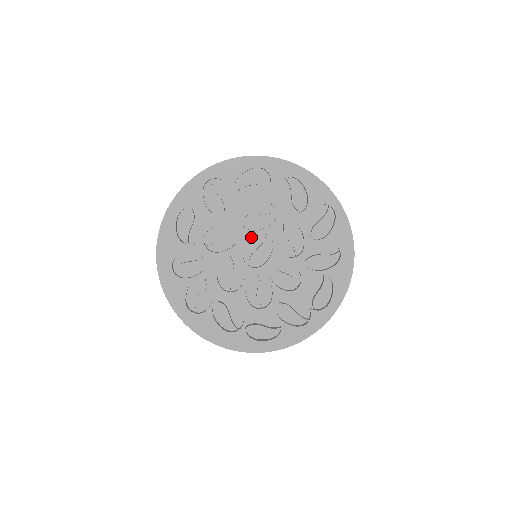
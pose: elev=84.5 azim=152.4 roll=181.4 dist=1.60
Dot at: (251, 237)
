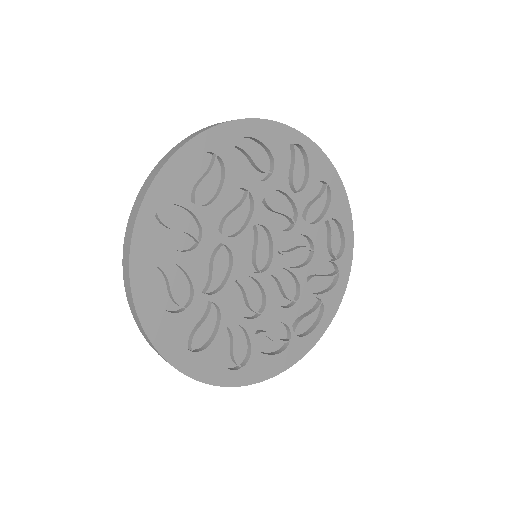
Dot at: (240, 241)
